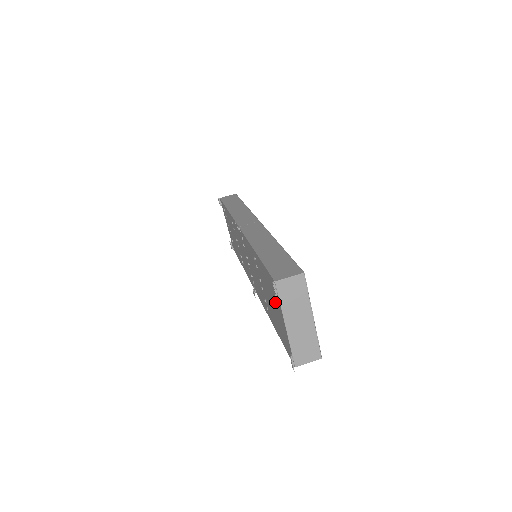
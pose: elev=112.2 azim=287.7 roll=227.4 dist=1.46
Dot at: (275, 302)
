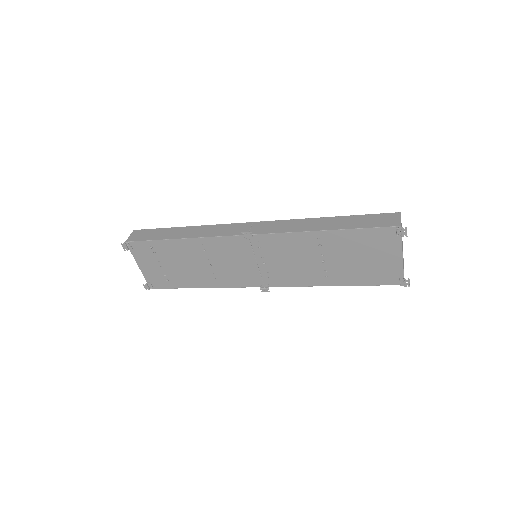
Dot at: (379, 250)
